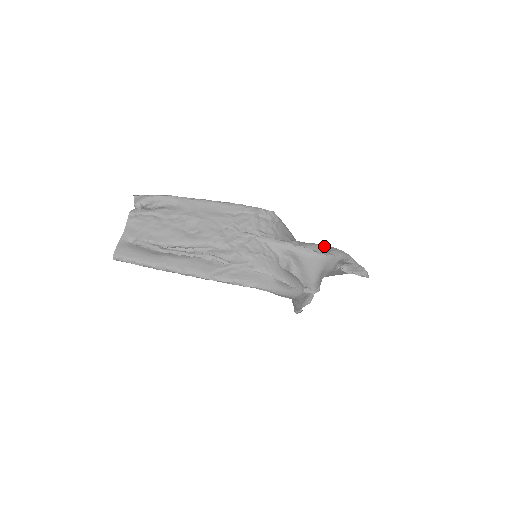
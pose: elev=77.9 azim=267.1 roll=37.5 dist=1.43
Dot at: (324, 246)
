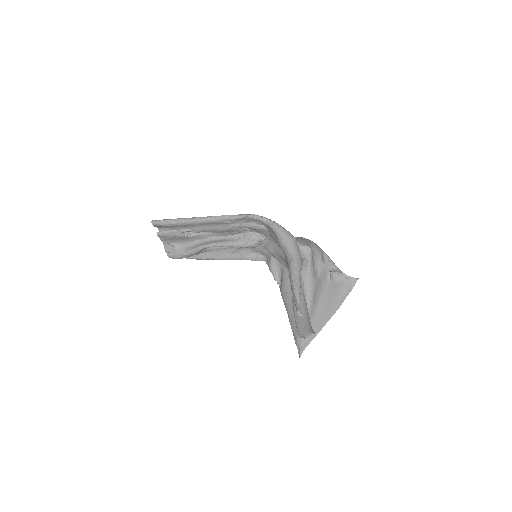
Dot at: occluded
